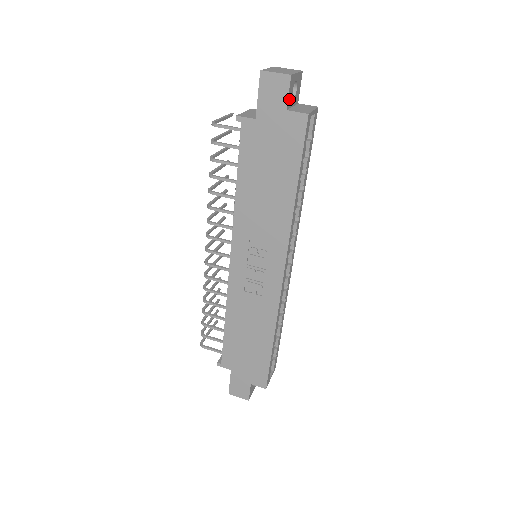
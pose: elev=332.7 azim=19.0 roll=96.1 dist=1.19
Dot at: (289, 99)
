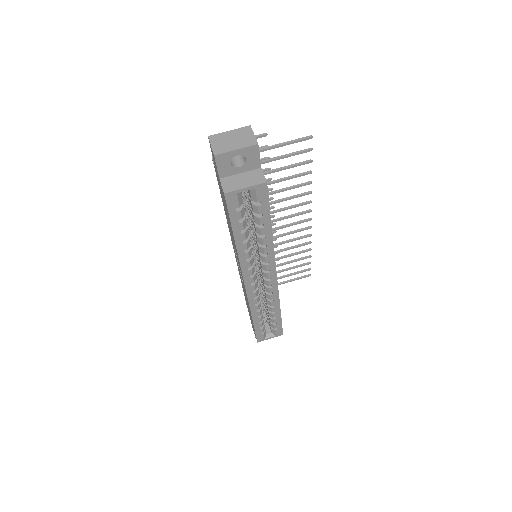
Dot at: (223, 170)
